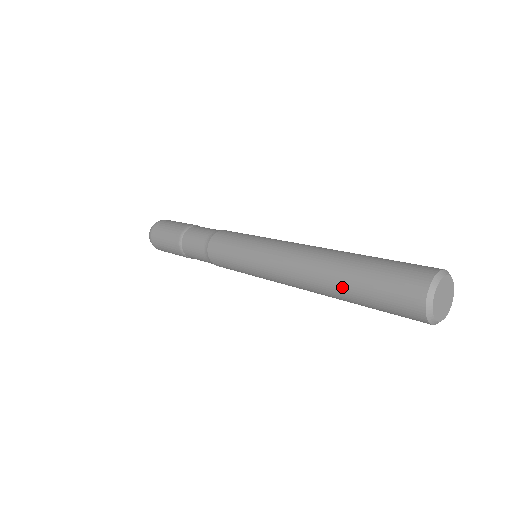
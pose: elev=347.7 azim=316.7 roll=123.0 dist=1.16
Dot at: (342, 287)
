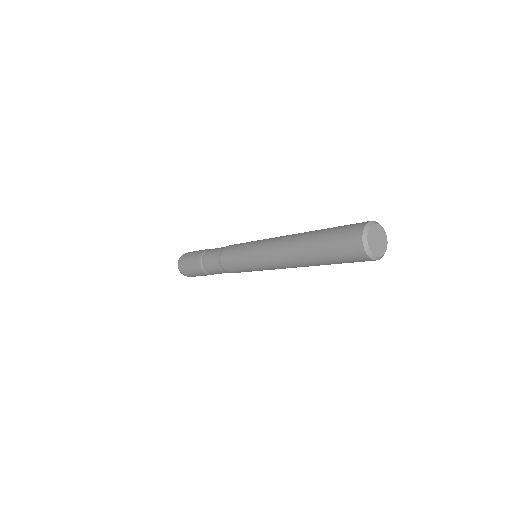
Dot at: (312, 239)
